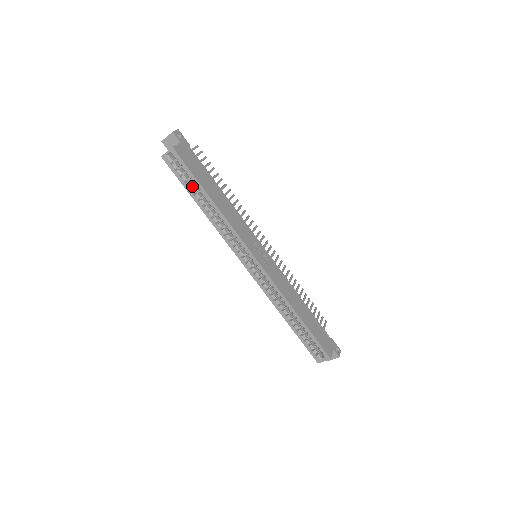
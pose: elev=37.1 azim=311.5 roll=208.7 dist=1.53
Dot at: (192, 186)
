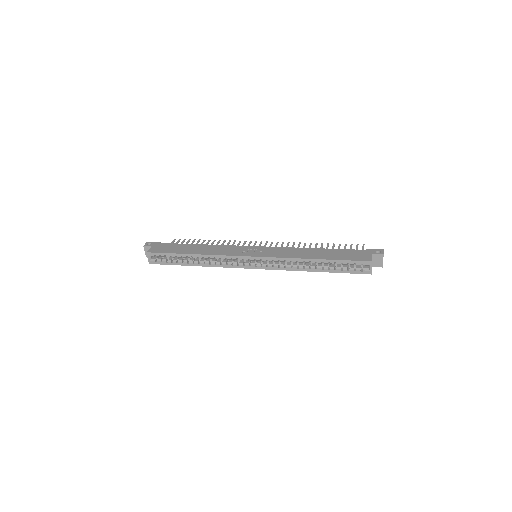
Dot at: (178, 260)
